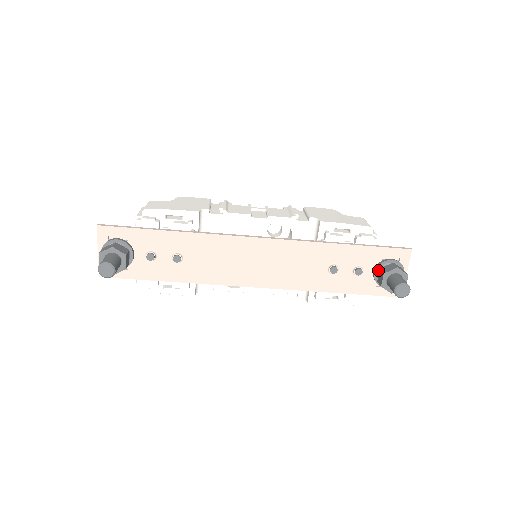
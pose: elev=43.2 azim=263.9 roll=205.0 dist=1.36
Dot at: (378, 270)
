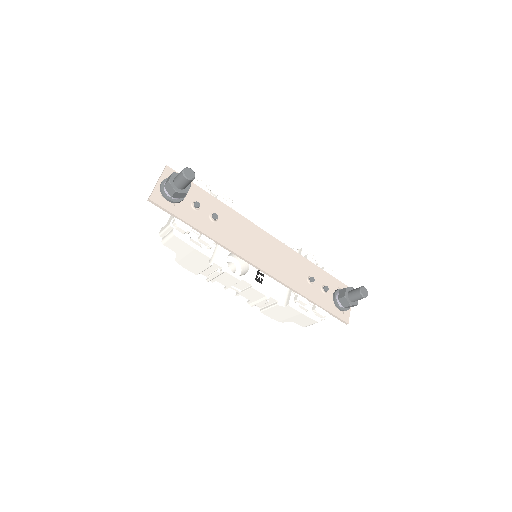
Dot at: (337, 293)
